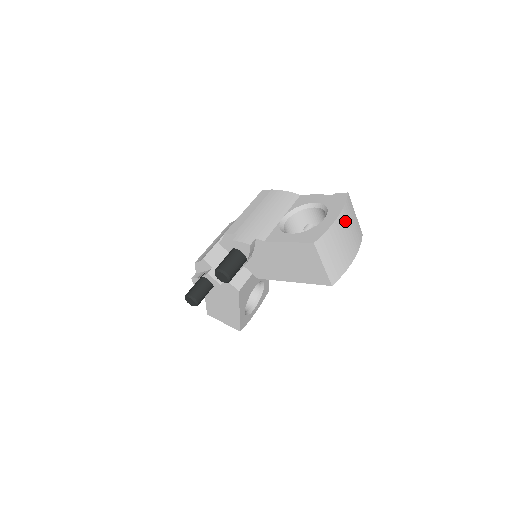
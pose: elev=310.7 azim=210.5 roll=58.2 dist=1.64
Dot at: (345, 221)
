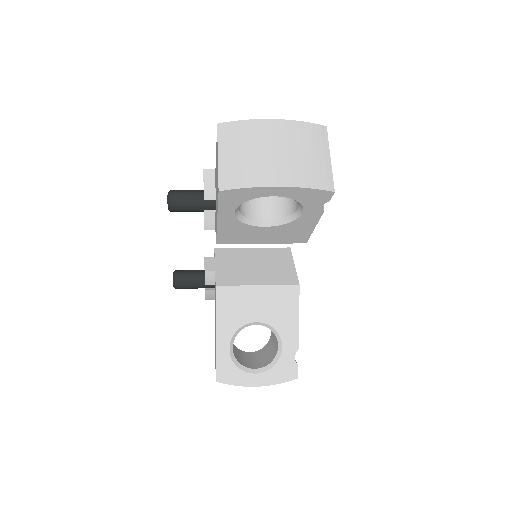
Dot at: (288, 135)
